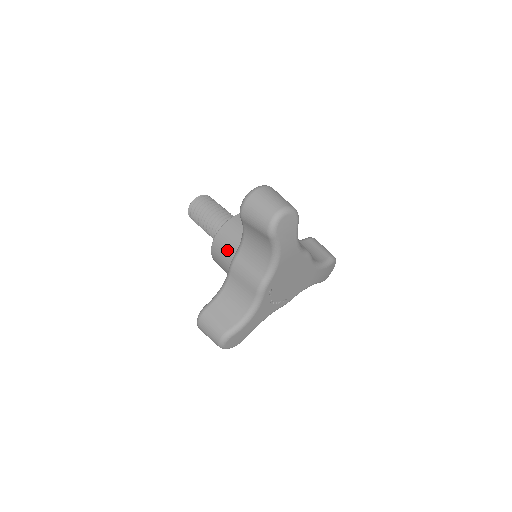
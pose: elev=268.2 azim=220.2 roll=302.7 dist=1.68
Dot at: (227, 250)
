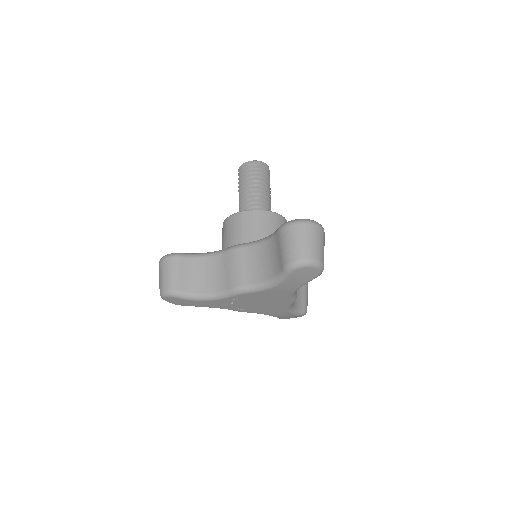
Dot at: (241, 232)
